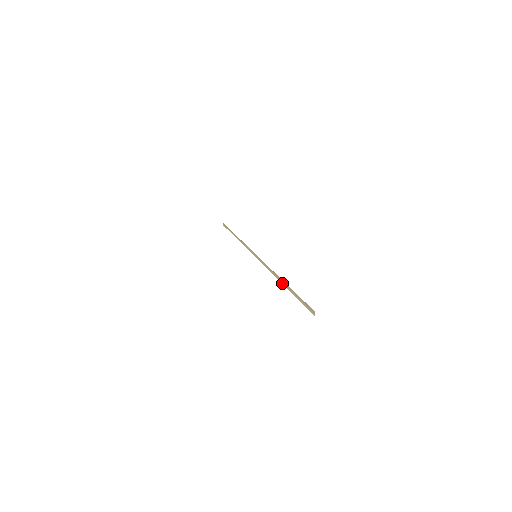
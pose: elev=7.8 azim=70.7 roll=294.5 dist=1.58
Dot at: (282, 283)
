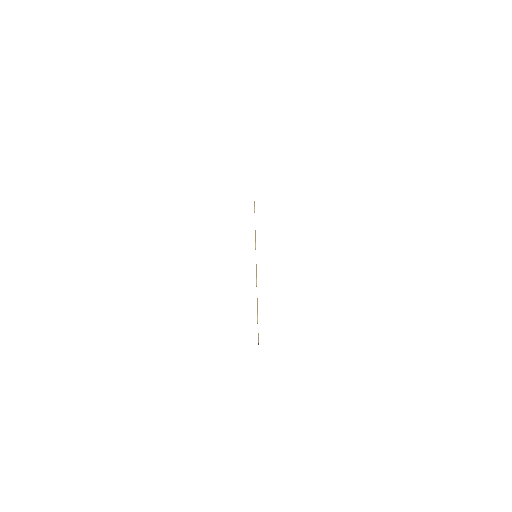
Dot at: (257, 298)
